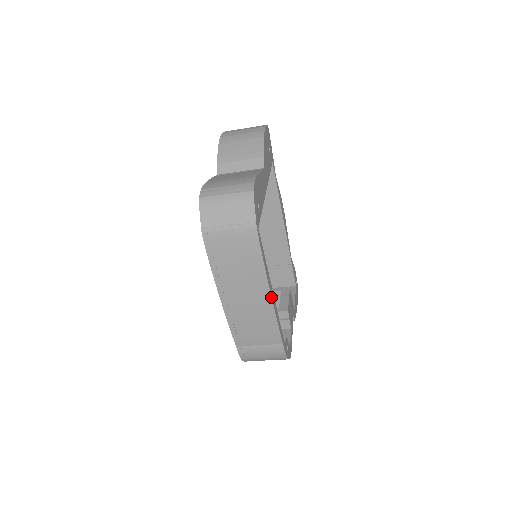
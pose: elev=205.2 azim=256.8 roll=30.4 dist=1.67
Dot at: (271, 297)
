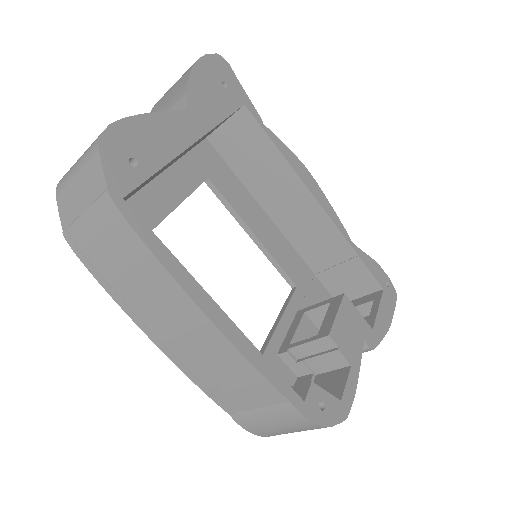
Dot at: (208, 318)
